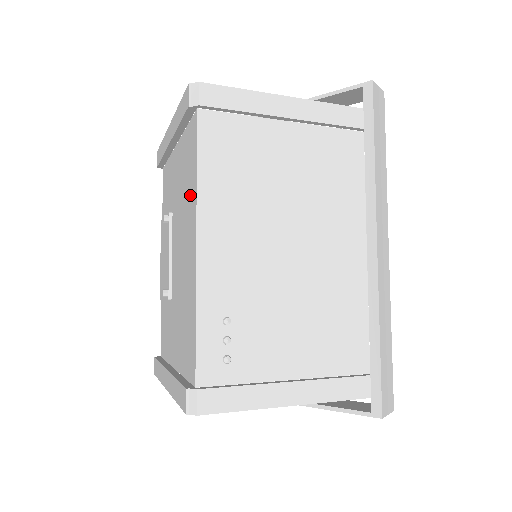
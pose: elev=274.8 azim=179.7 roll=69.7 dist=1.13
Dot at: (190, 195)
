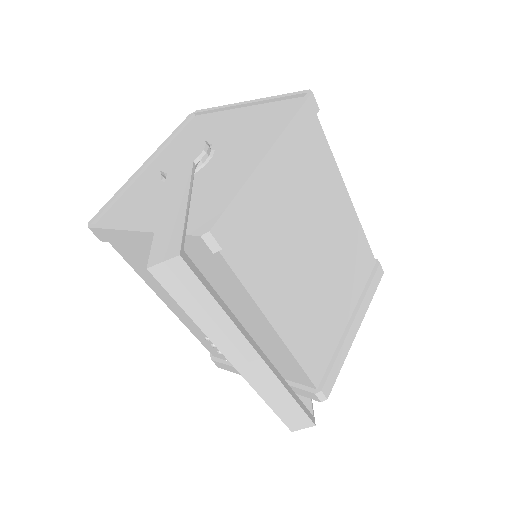
Dot at: occluded
